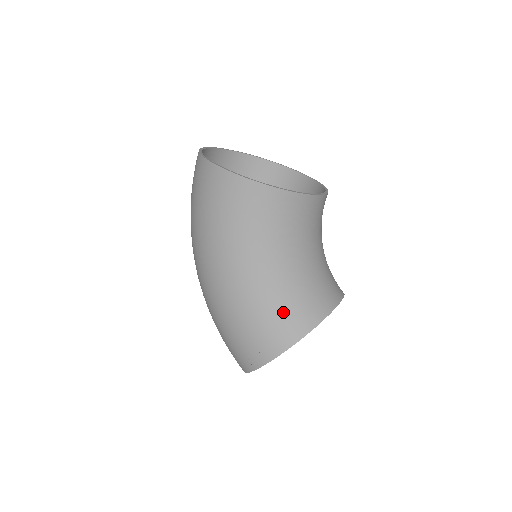
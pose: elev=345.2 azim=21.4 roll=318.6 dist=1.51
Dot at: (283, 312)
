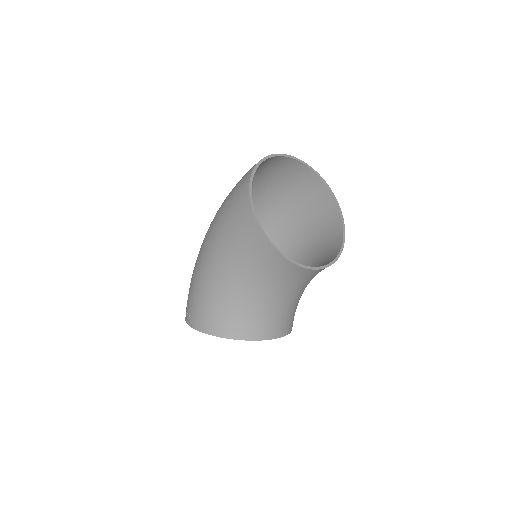
Dot at: (218, 311)
